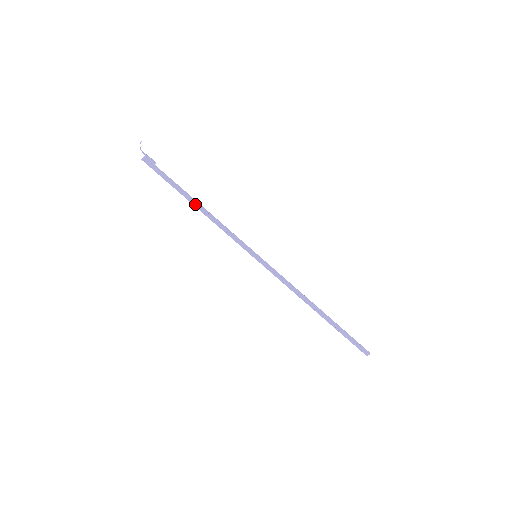
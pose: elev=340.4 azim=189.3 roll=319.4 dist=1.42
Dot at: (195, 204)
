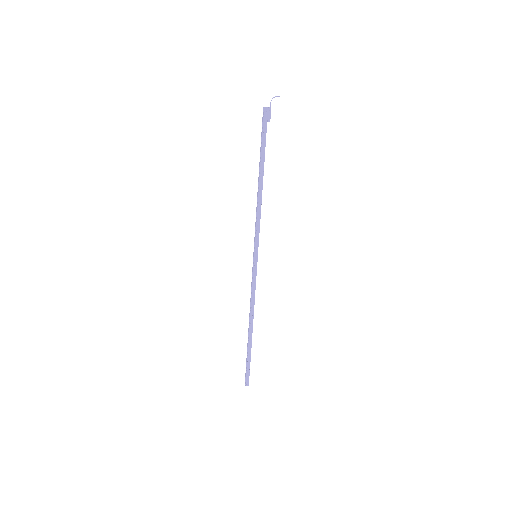
Dot at: (261, 179)
